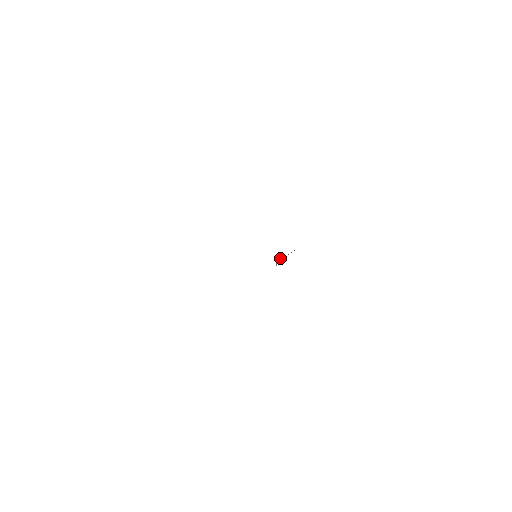
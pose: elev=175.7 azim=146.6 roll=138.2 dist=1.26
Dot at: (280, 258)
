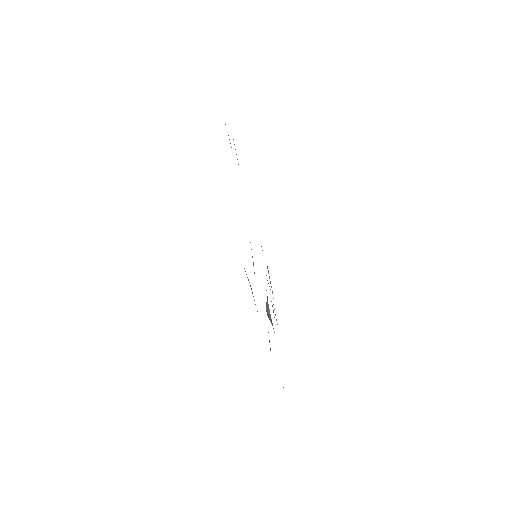
Dot at: occluded
